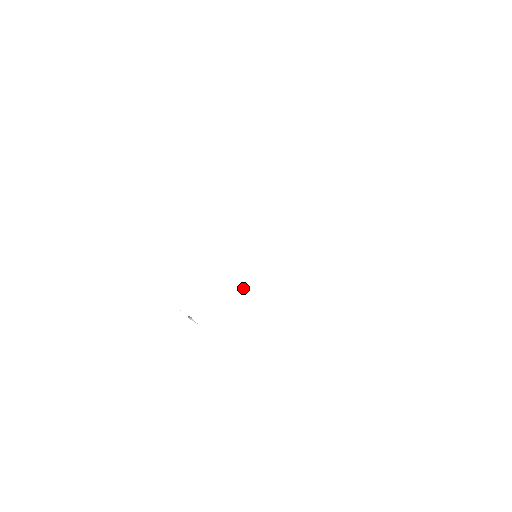
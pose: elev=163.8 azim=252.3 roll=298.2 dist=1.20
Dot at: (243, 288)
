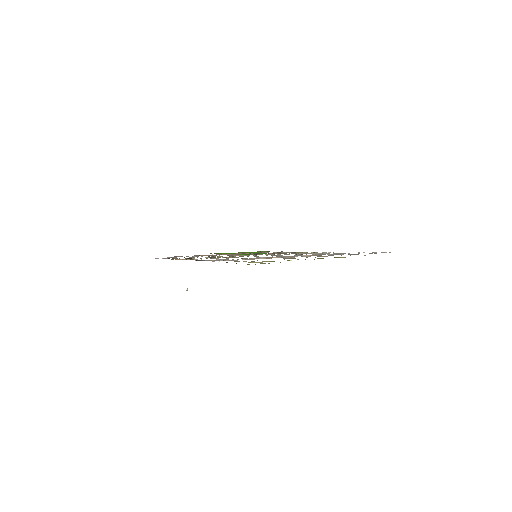
Dot at: (230, 257)
